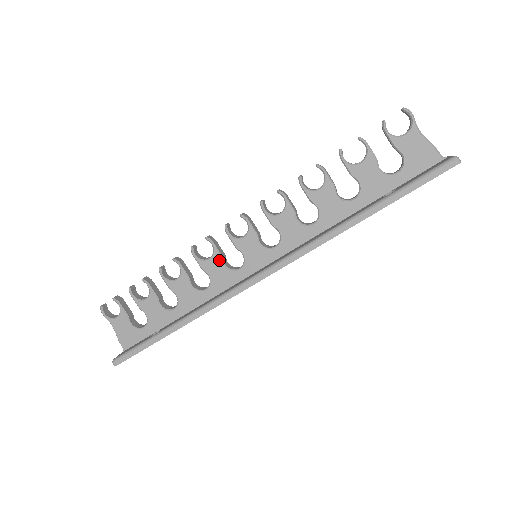
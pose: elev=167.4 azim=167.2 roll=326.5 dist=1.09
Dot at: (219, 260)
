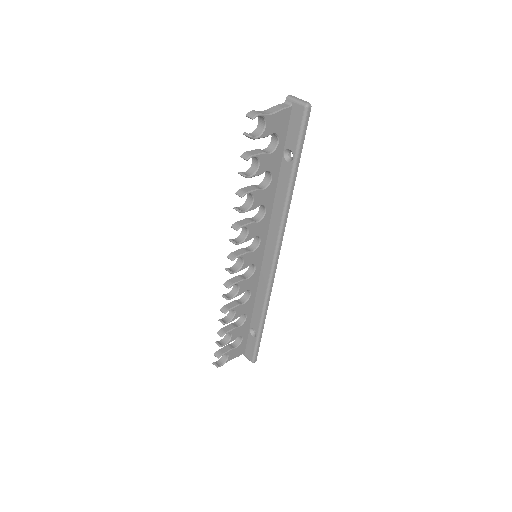
Dot at: (244, 282)
